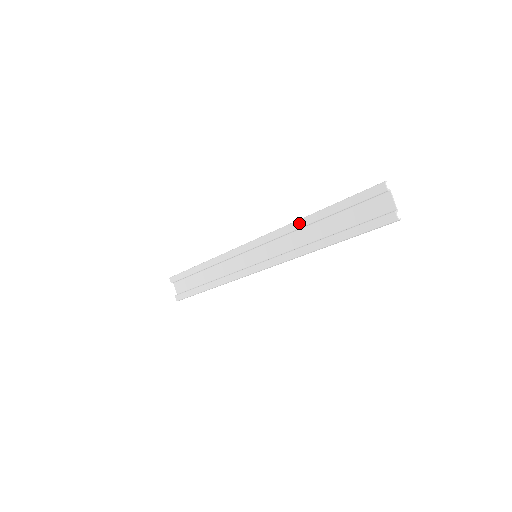
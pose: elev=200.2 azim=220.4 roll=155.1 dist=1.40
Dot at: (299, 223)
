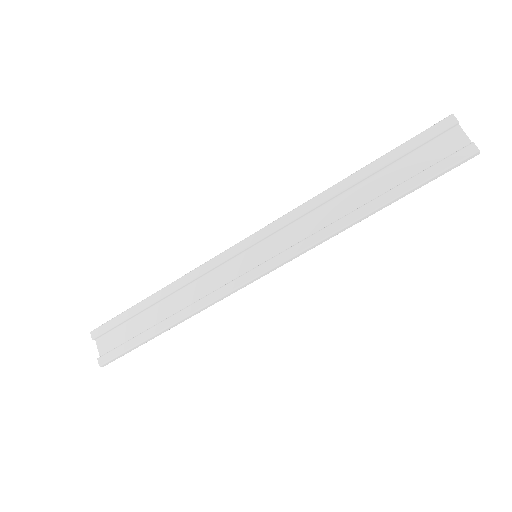
Dot at: (330, 191)
